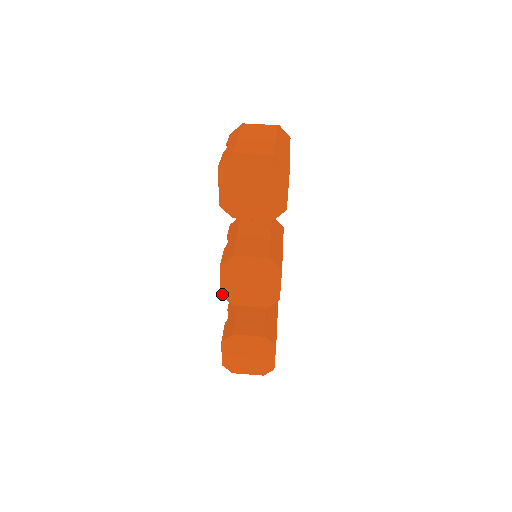
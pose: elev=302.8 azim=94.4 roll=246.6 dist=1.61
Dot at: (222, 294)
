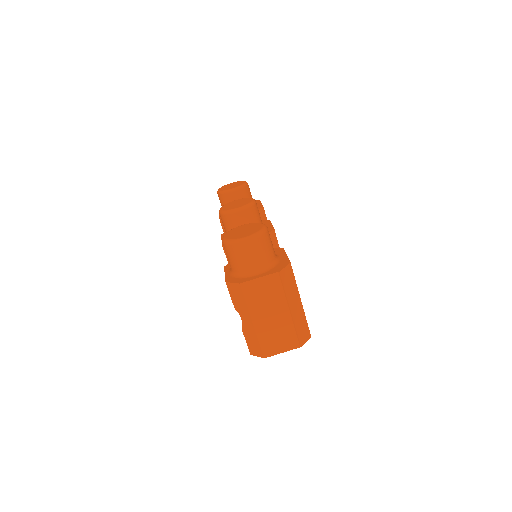
Dot at: occluded
